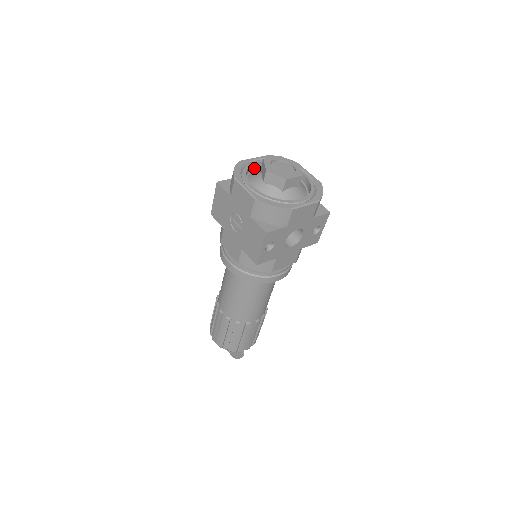
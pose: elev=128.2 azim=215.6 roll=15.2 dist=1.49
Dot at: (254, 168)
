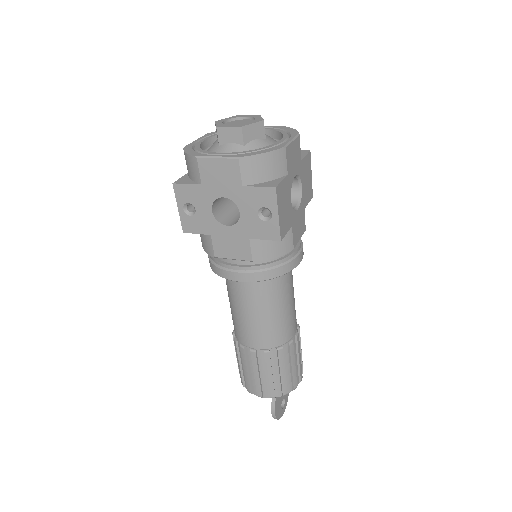
Dot at: occluded
